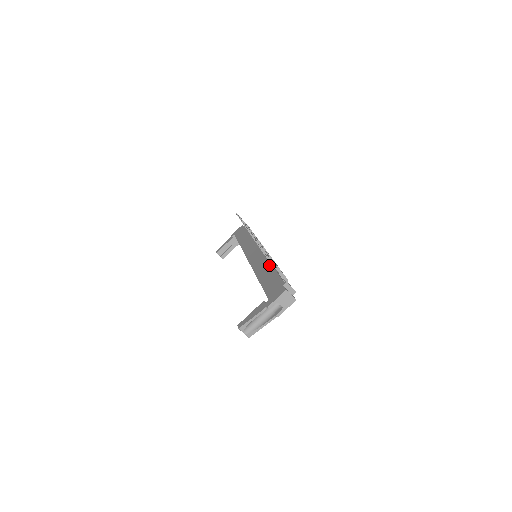
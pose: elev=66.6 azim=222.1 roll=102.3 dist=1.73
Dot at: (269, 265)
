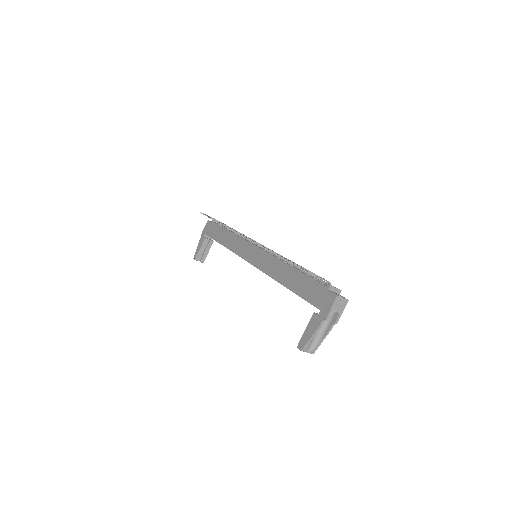
Dot at: (289, 267)
